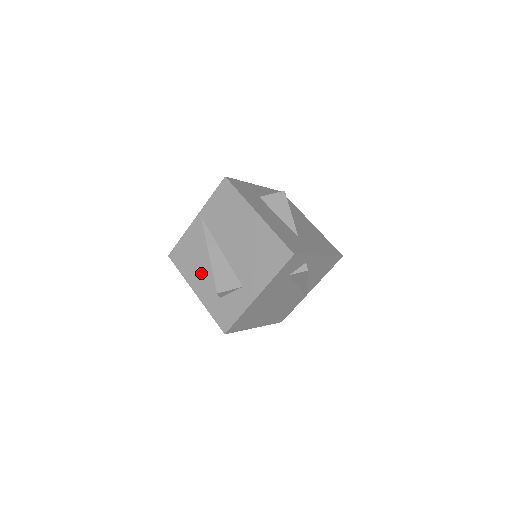
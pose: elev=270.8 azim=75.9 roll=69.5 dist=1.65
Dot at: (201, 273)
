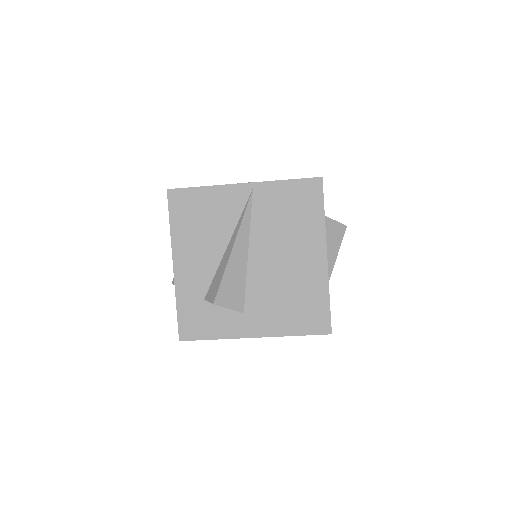
Dot at: (200, 252)
